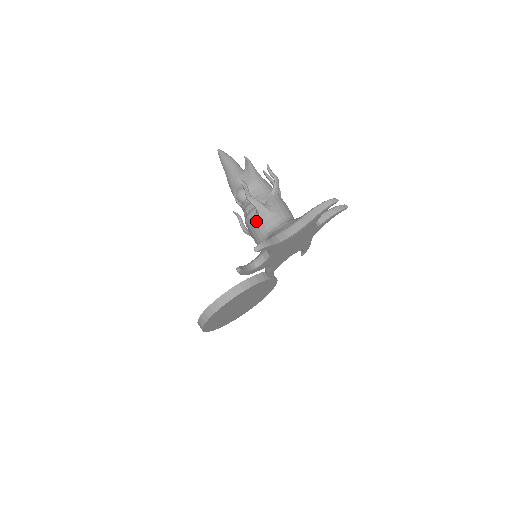
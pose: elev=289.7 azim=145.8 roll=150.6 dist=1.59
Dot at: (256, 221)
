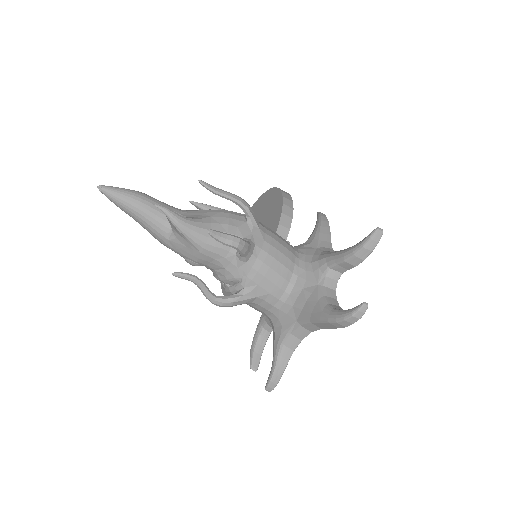
Dot at: occluded
